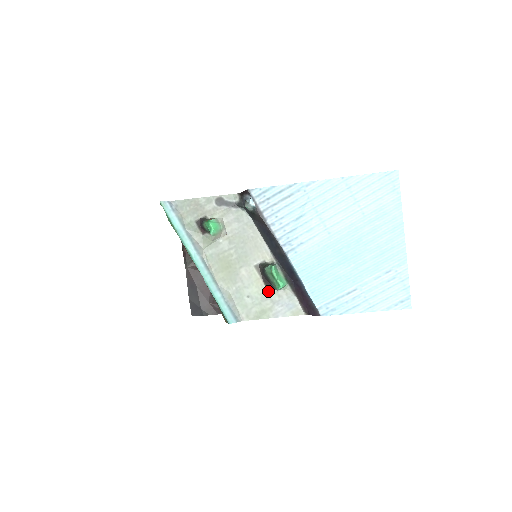
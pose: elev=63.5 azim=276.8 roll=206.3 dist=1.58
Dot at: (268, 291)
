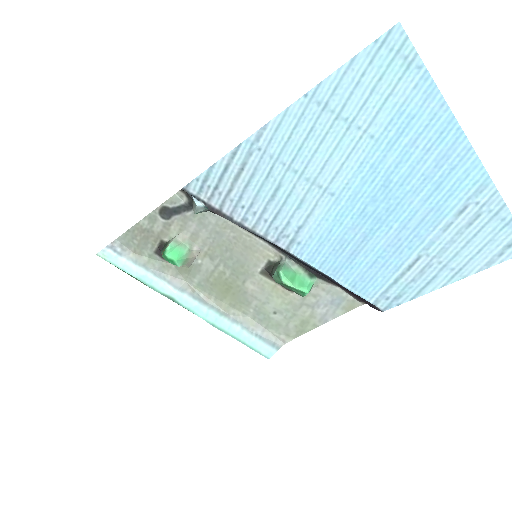
Dot at: (296, 296)
